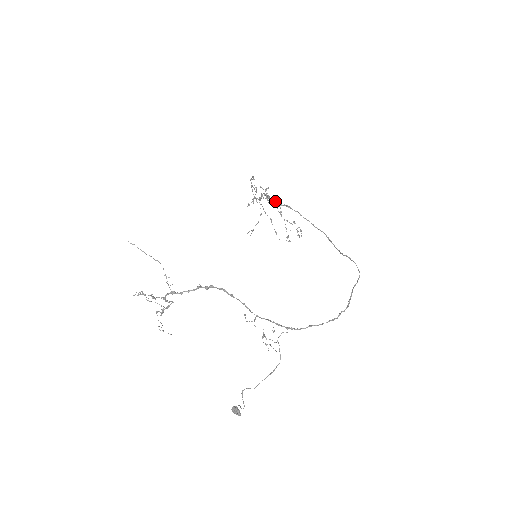
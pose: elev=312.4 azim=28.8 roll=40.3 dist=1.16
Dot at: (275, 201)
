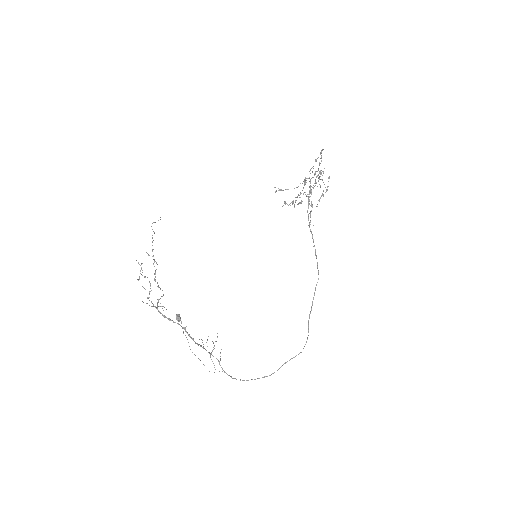
Dot at: (311, 210)
